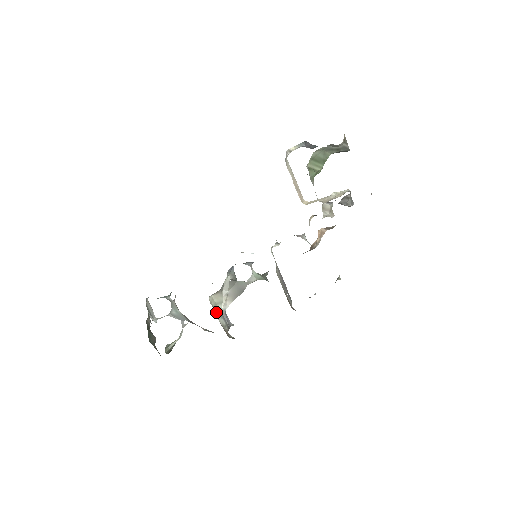
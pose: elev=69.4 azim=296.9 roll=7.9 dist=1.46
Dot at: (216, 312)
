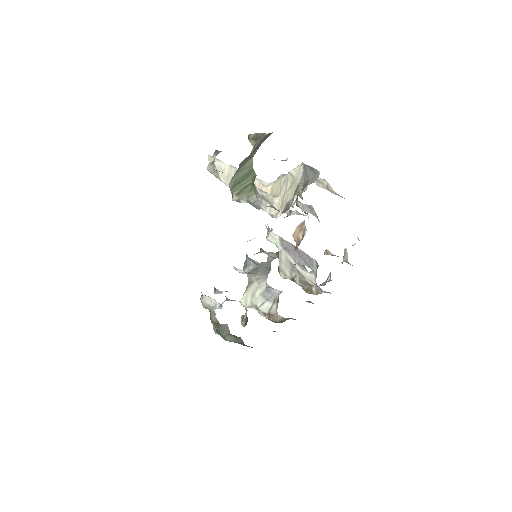
Dot at: occluded
